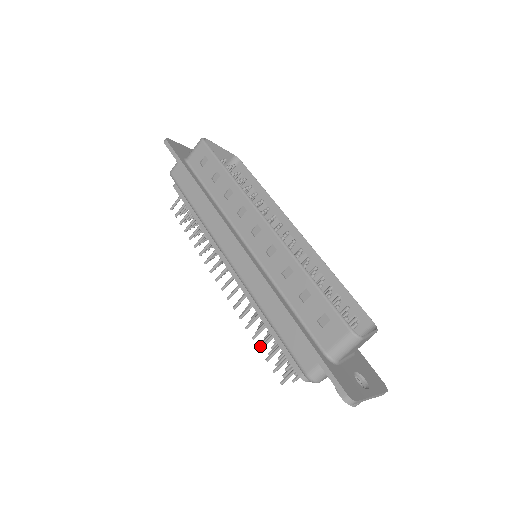
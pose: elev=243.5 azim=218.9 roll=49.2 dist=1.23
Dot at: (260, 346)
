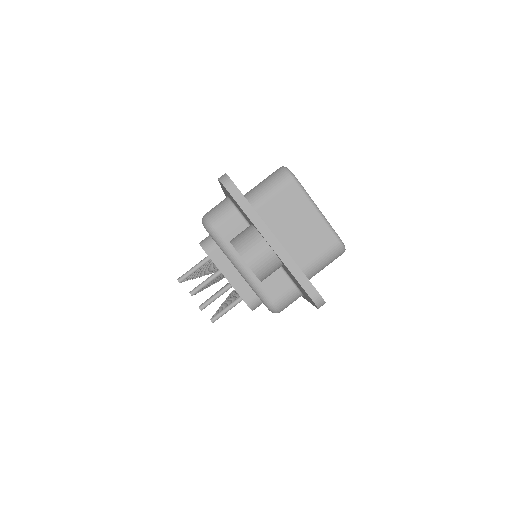
Dot at: occluded
